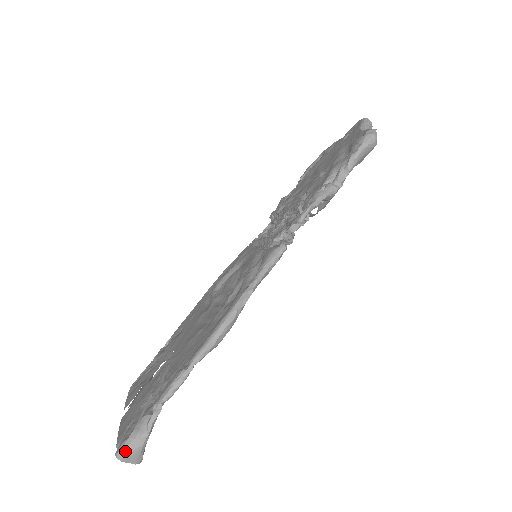
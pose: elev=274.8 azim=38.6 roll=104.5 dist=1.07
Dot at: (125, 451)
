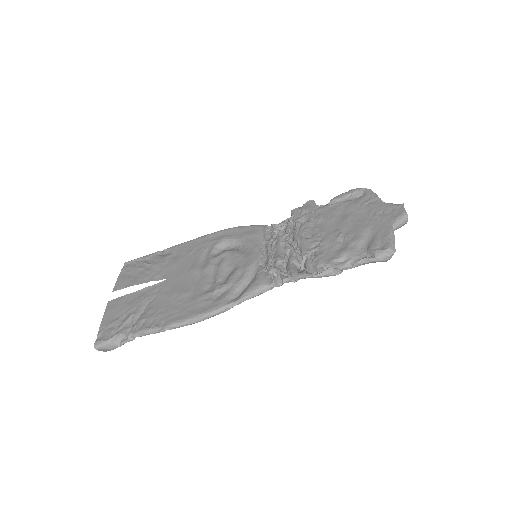
Dot at: (101, 347)
